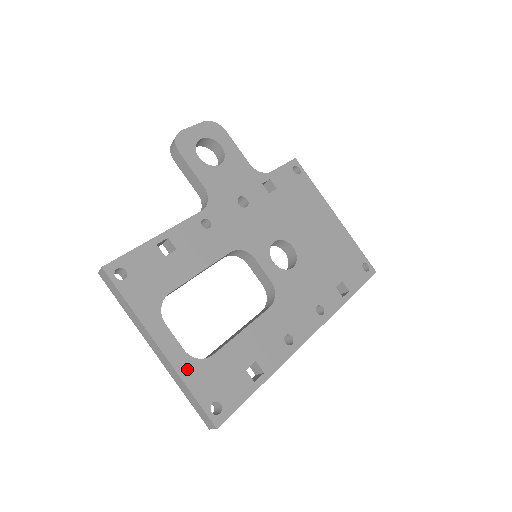
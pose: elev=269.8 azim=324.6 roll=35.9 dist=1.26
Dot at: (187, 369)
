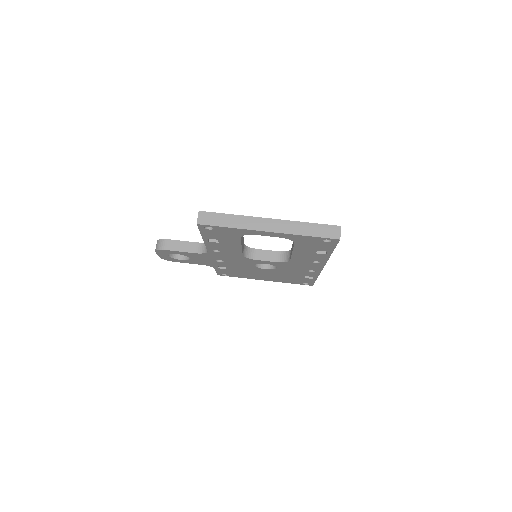
Dot at: occluded
